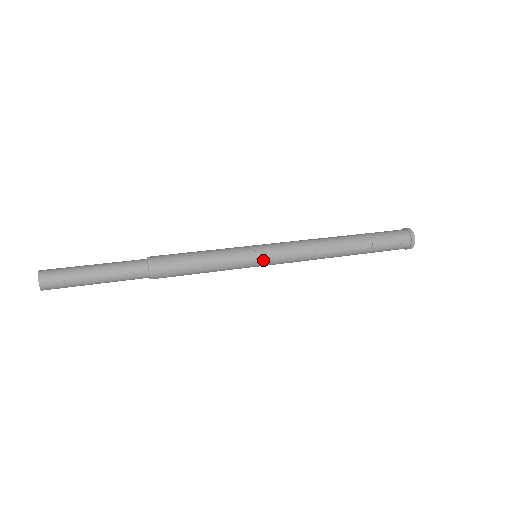
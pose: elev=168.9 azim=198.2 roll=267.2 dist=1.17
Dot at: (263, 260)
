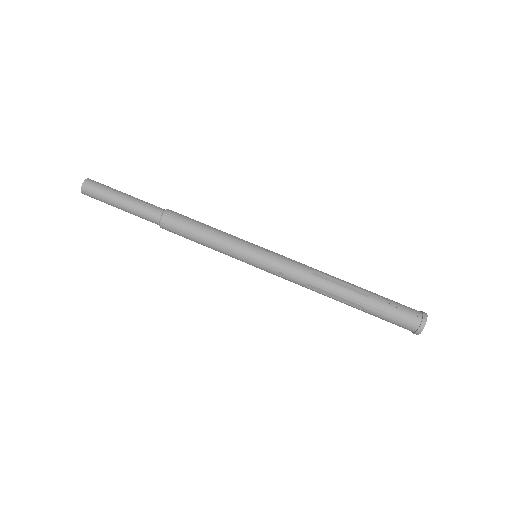
Dot at: (260, 253)
